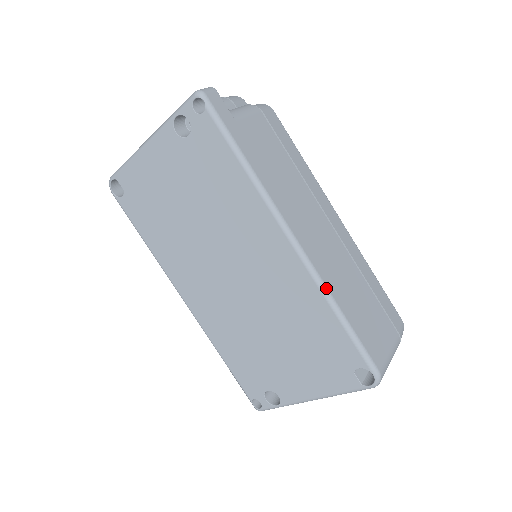
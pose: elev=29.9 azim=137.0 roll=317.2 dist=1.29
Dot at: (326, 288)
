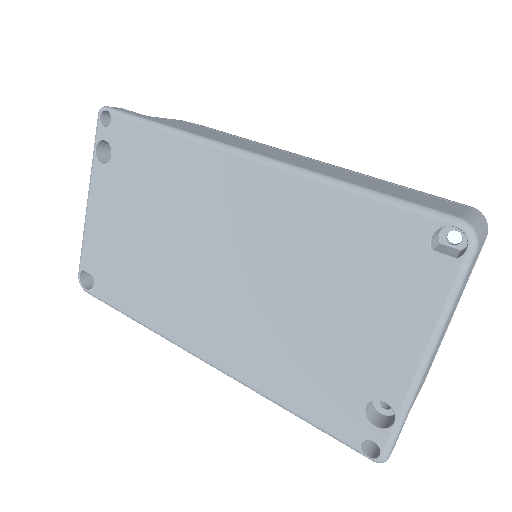
Dot at: (315, 173)
